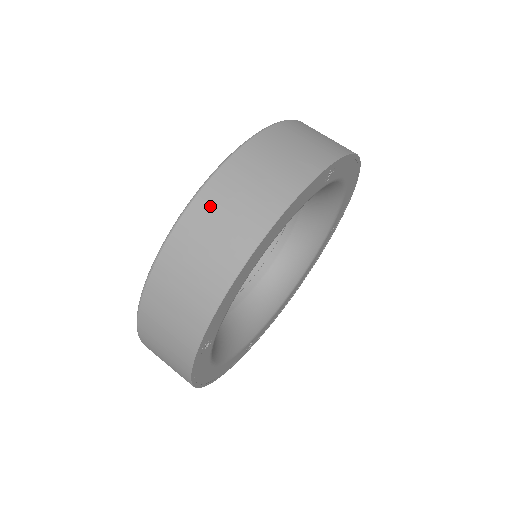
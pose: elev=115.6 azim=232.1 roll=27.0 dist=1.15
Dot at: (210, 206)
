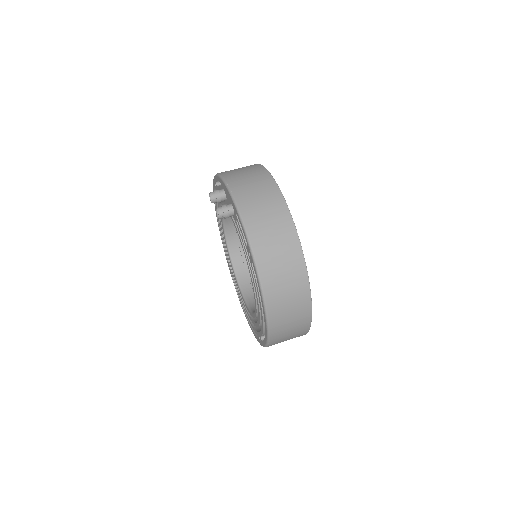
Dot at: (279, 320)
